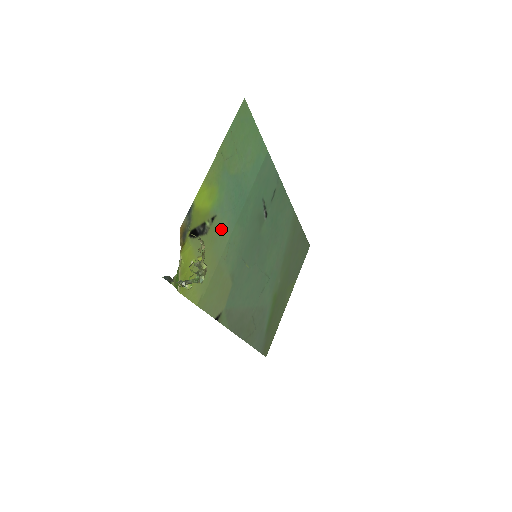
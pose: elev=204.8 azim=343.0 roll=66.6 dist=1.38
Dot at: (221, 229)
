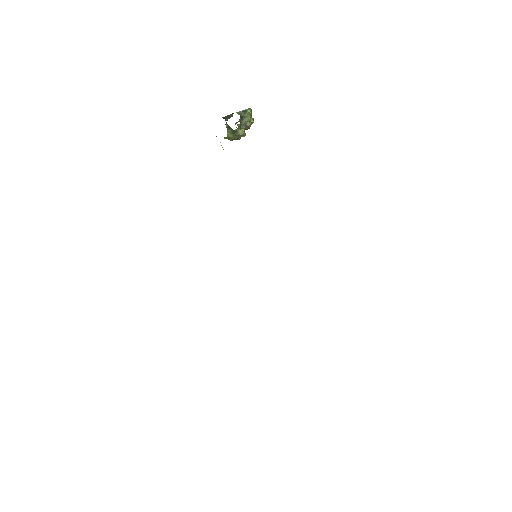
Dot at: occluded
